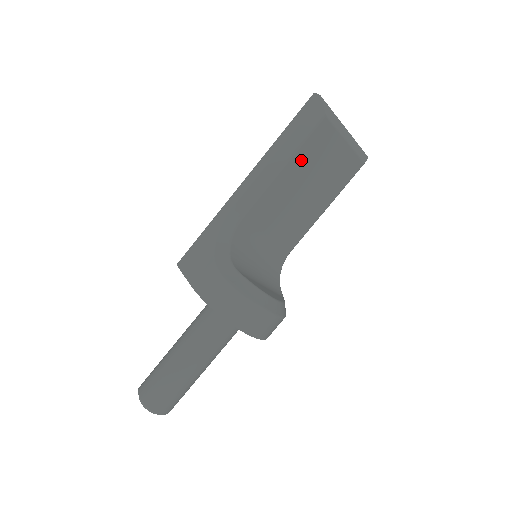
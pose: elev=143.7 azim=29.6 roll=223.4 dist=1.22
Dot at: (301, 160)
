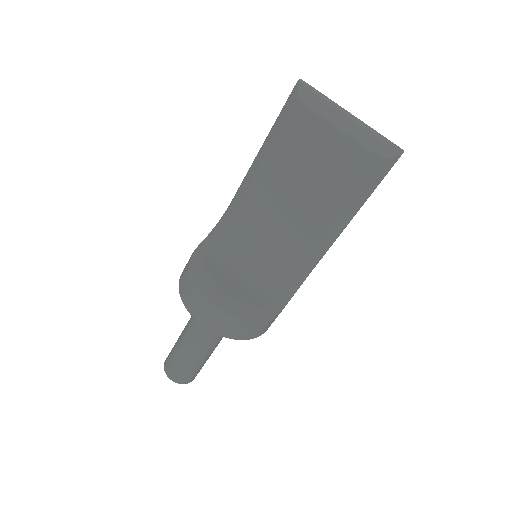
Dot at: (283, 153)
